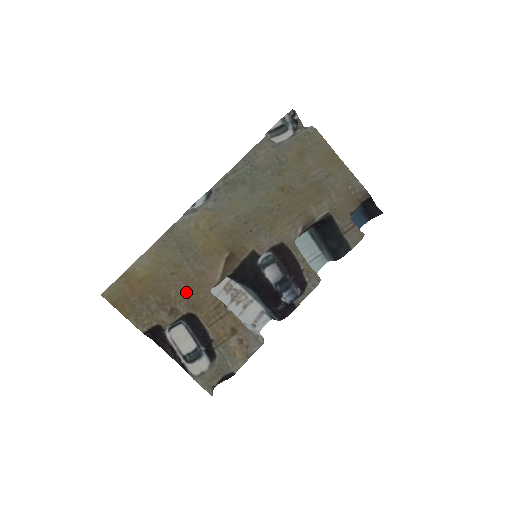
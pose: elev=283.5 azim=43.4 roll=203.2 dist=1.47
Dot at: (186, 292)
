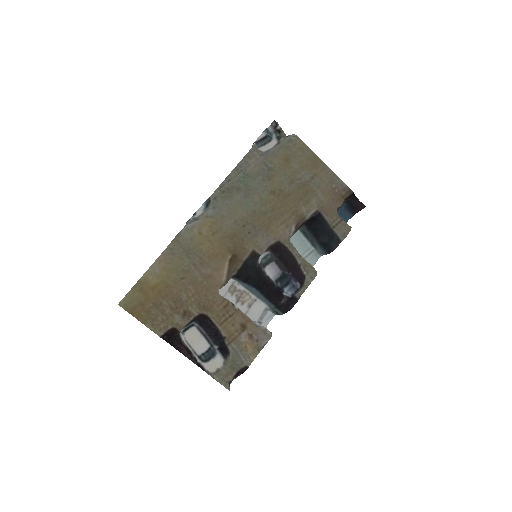
Dot at: (196, 295)
